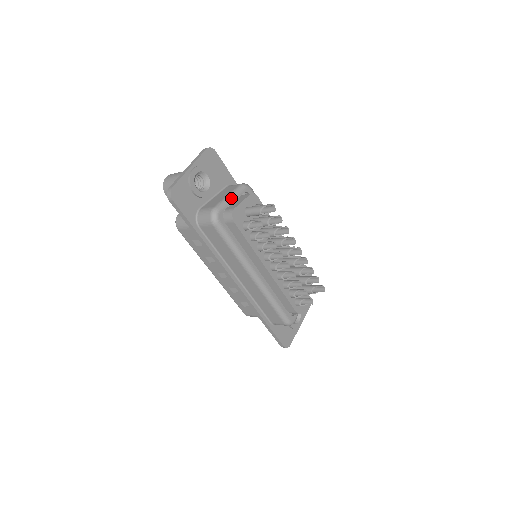
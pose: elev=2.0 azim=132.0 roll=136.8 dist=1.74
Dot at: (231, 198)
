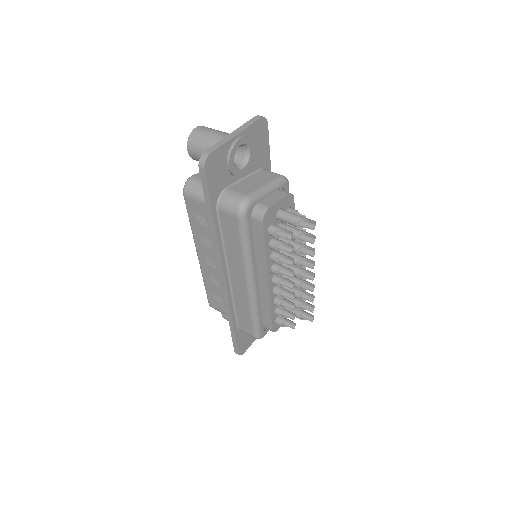
Dot at: (268, 191)
